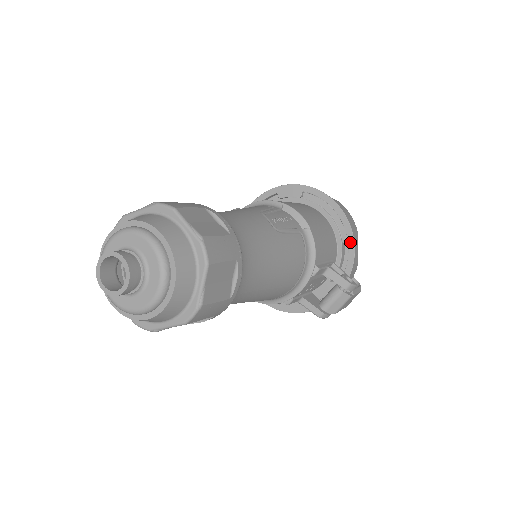
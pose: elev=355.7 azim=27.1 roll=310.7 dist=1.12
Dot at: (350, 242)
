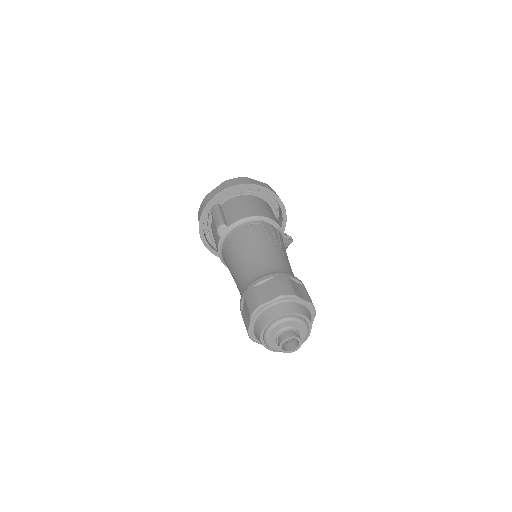
Dot at: (284, 213)
